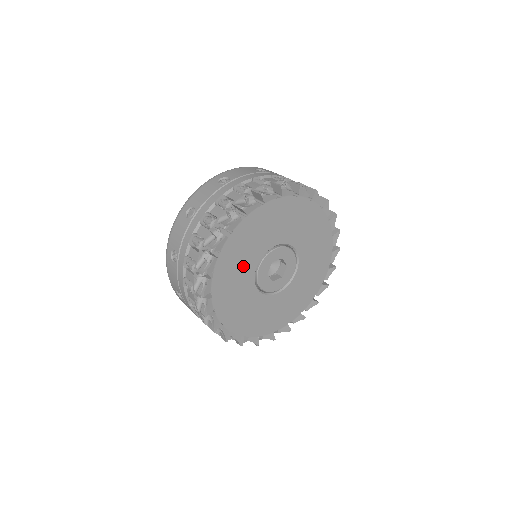
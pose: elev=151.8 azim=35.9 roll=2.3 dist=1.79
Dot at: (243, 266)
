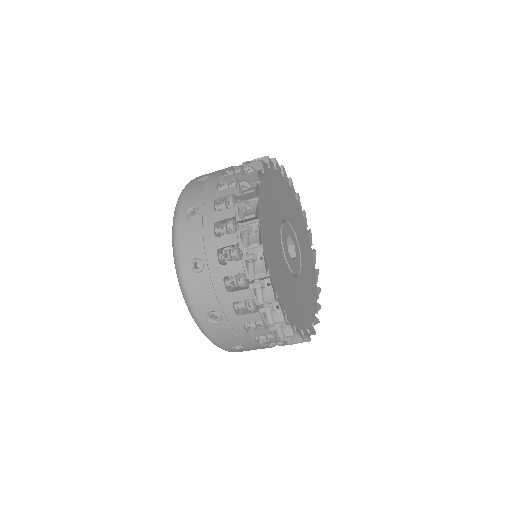
Dot at: (277, 203)
